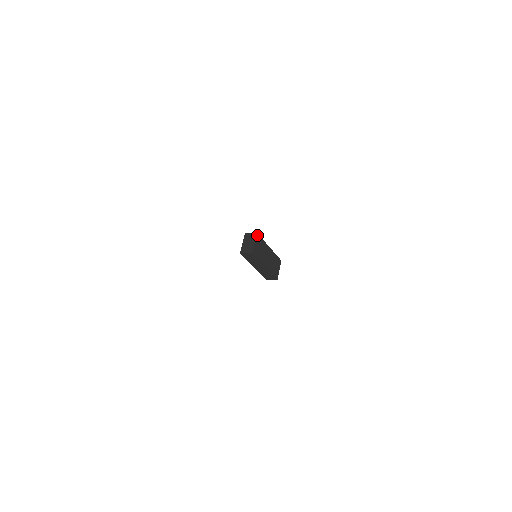
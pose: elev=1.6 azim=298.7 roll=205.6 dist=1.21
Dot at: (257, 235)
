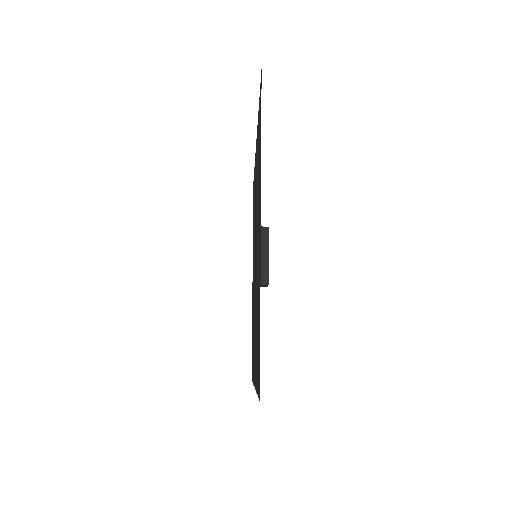
Dot at: occluded
